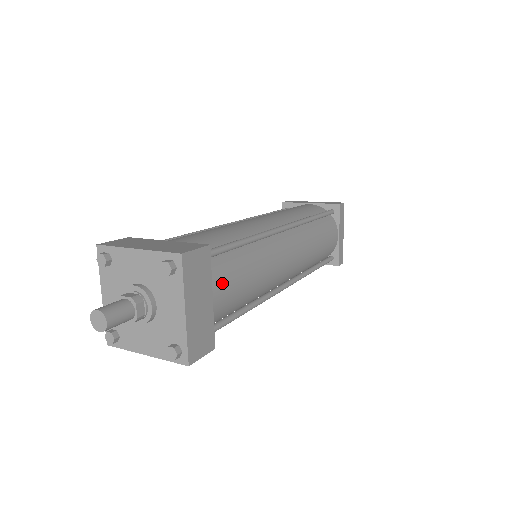
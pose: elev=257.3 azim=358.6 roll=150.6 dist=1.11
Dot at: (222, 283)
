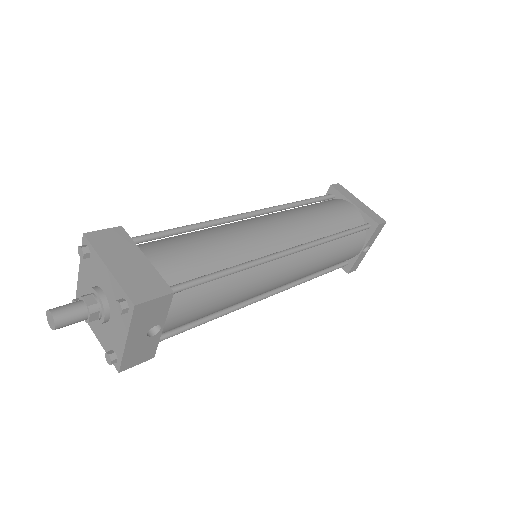
Dot at: (160, 249)
